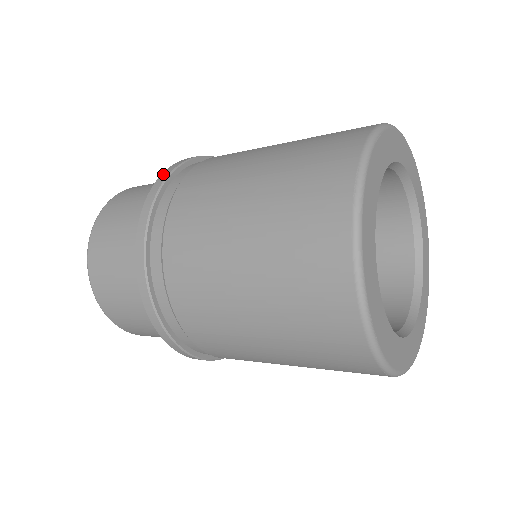
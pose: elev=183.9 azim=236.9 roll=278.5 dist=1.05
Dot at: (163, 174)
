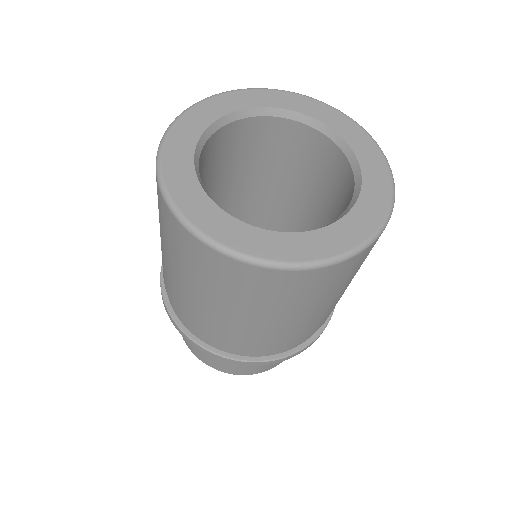
Dot at: occluded
